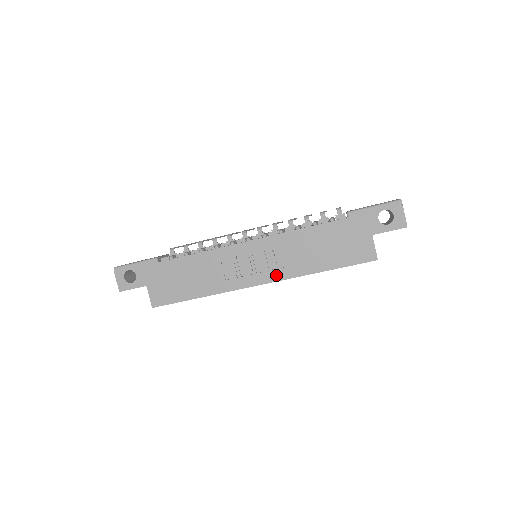
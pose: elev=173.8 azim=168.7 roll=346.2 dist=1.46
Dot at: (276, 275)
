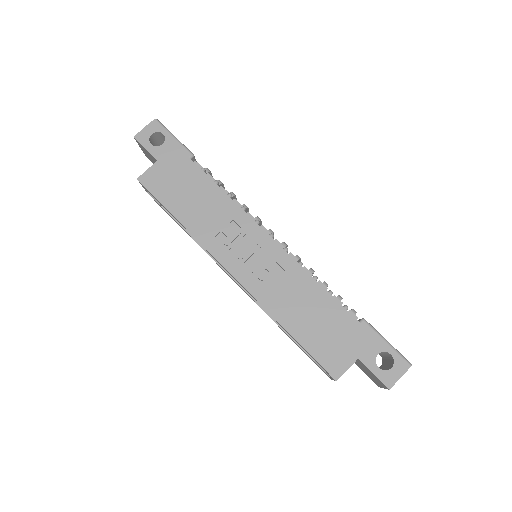
Dot at: (253, 285)
